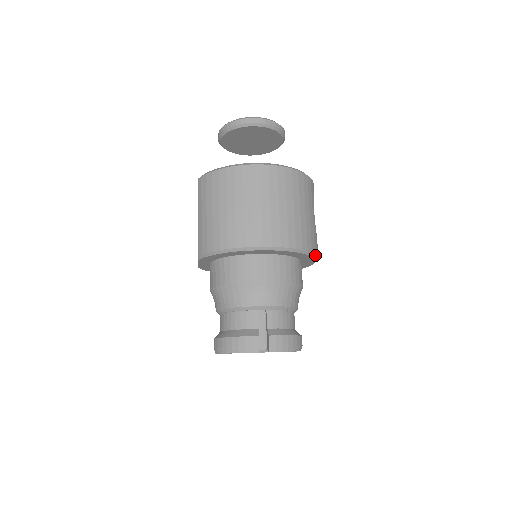
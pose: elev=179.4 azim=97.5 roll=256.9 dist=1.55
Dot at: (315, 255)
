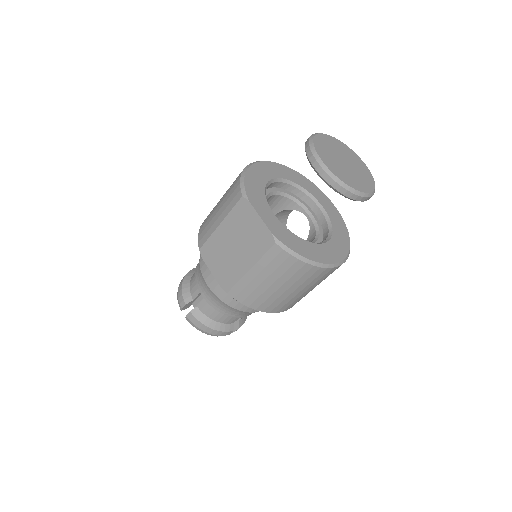
Dot at: occluded
